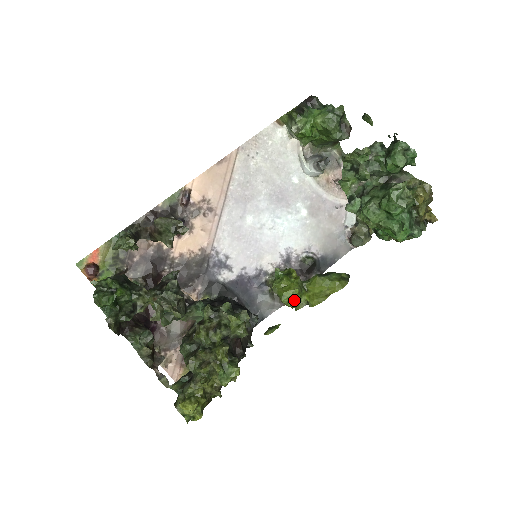
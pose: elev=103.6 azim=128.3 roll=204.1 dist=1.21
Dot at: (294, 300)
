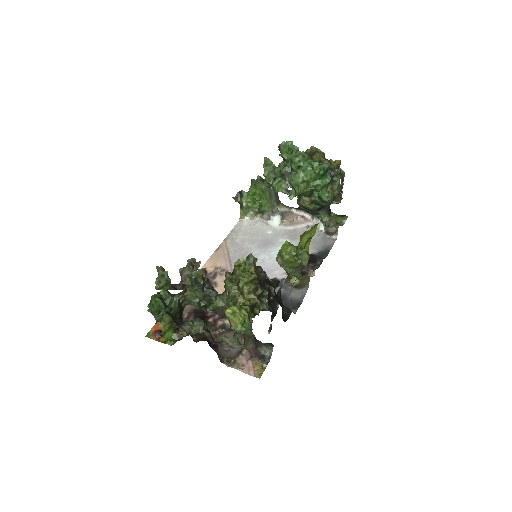
Dot at: (289, 248)
